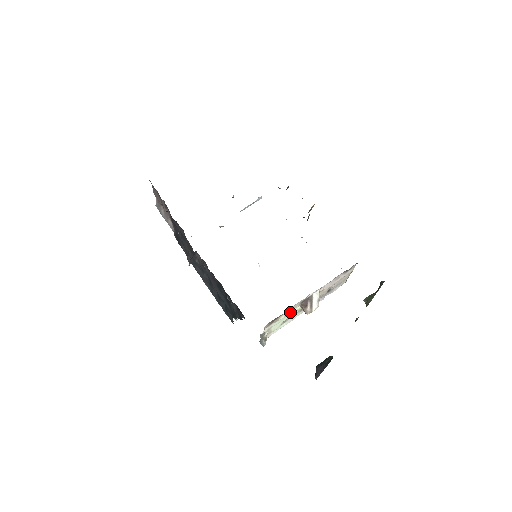
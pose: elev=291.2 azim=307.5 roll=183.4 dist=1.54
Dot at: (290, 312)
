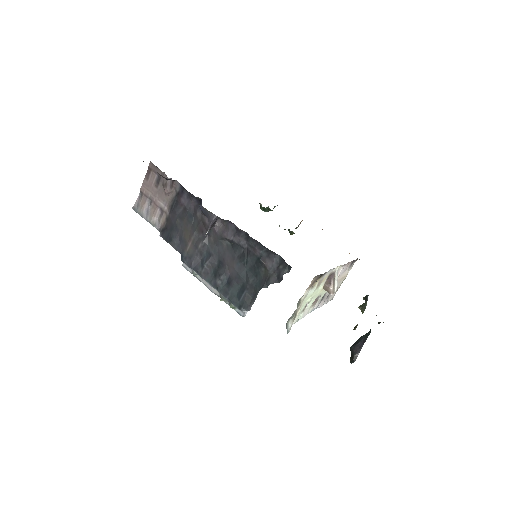
Dot at: (318, 286)
